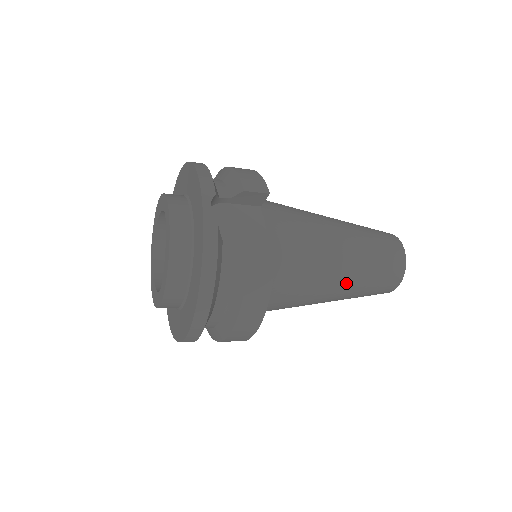
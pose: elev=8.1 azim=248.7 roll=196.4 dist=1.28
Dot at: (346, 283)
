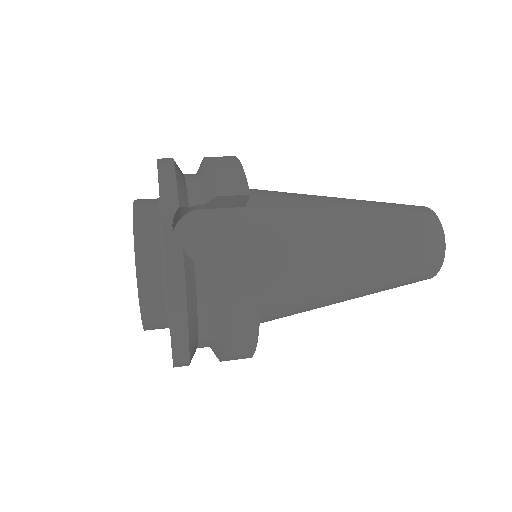
Dot at: (365, 282)
